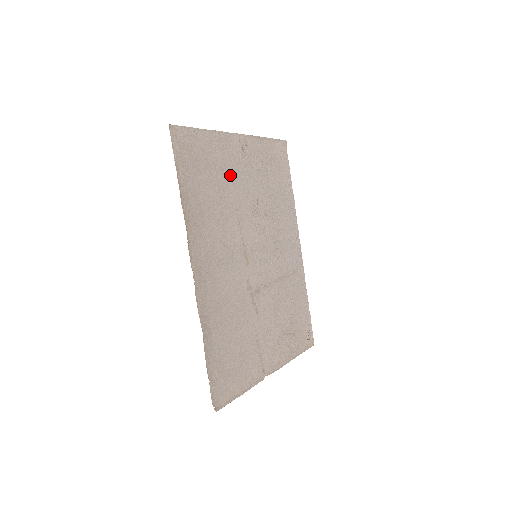
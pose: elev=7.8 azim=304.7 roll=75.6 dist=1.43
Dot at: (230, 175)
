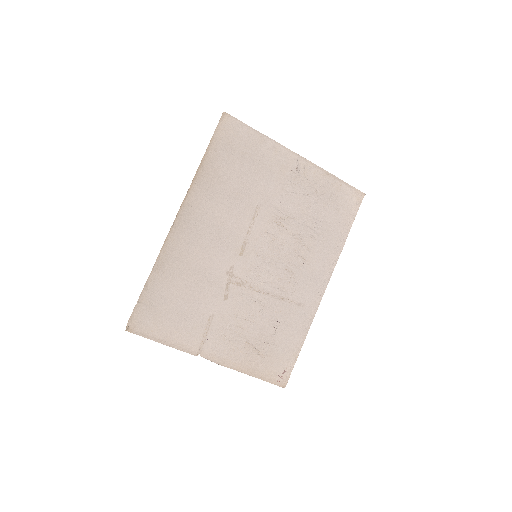
Dot at: (268, 179)
